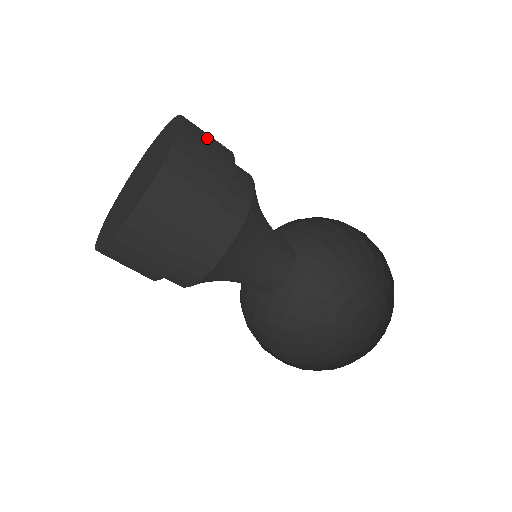
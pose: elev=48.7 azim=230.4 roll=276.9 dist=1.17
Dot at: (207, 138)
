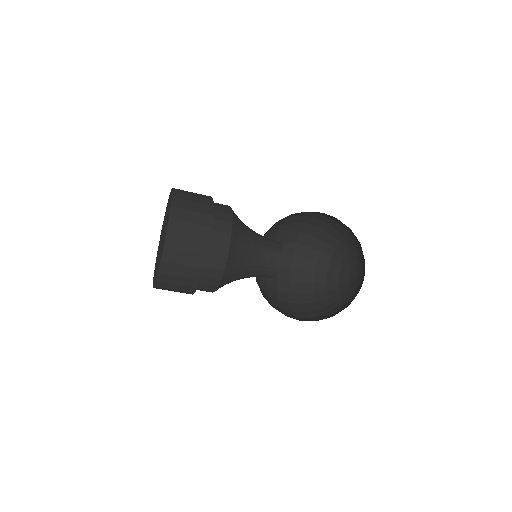
Dot at: (191, 192)
